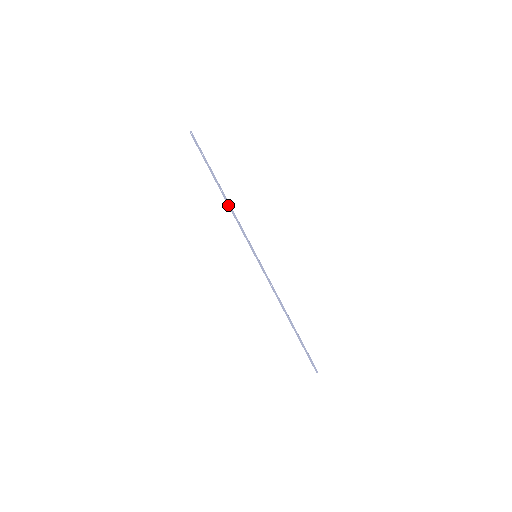
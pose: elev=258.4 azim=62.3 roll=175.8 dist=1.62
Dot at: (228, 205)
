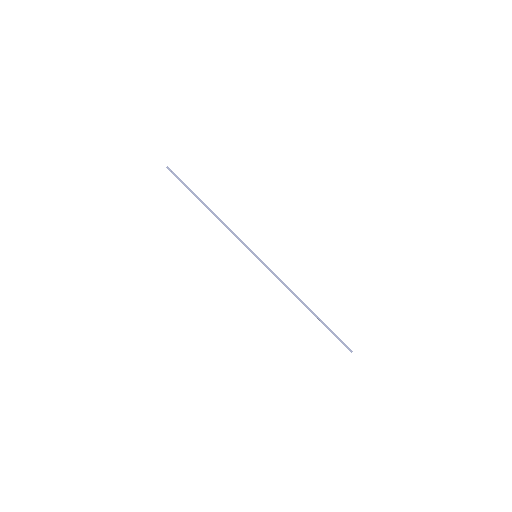
Dot at: (217, 218)
